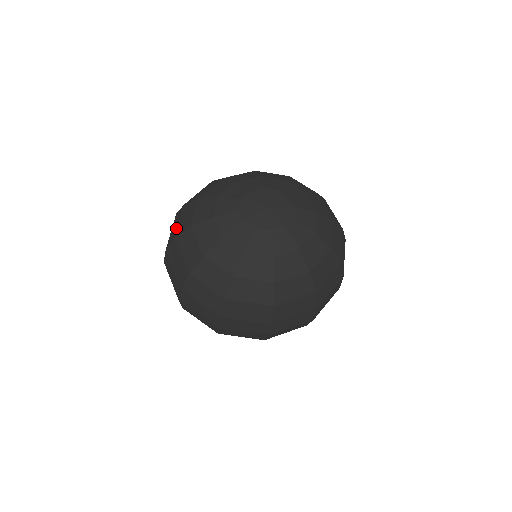
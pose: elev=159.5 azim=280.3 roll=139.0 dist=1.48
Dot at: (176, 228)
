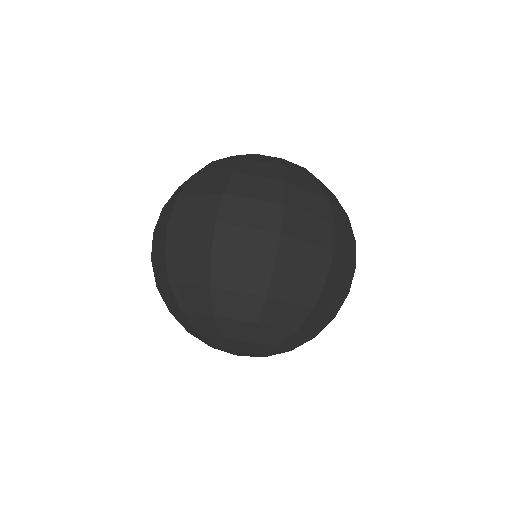
Dot at: (185, 182)
